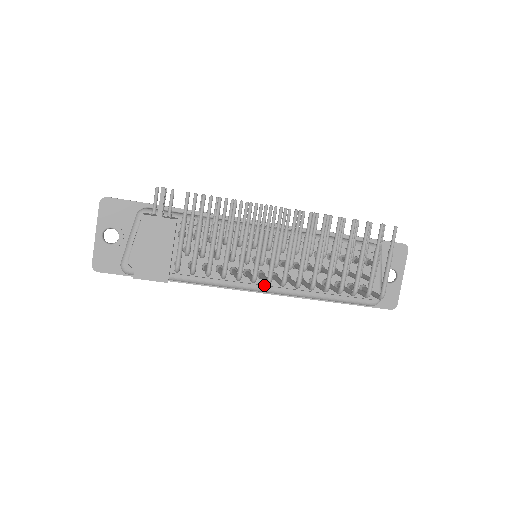
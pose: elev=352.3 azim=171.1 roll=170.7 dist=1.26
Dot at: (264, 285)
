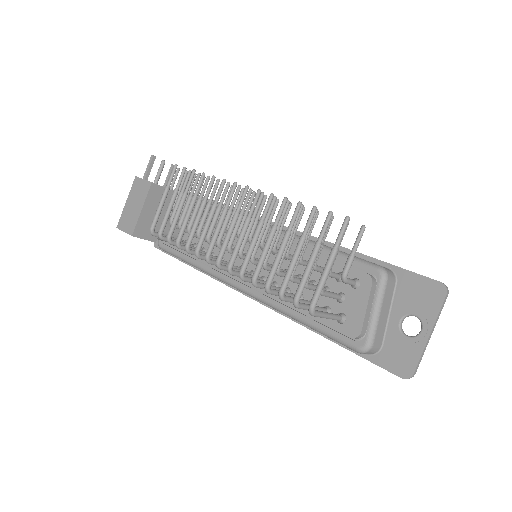
Dot at: (246, 285)
